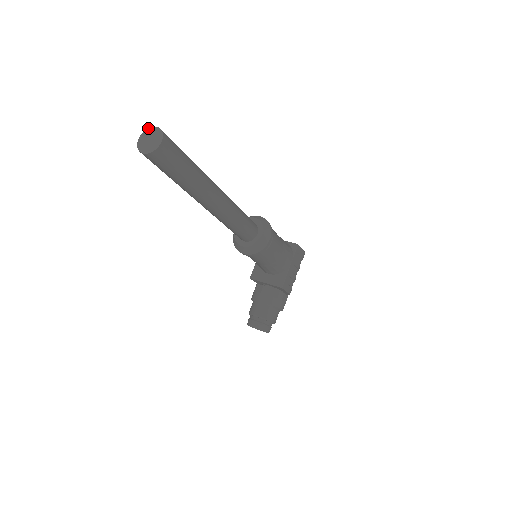
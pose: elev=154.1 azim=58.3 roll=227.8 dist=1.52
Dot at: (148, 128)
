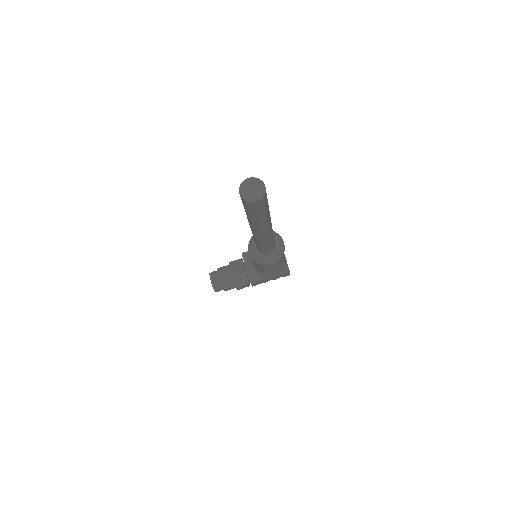
Dot at: occluded
